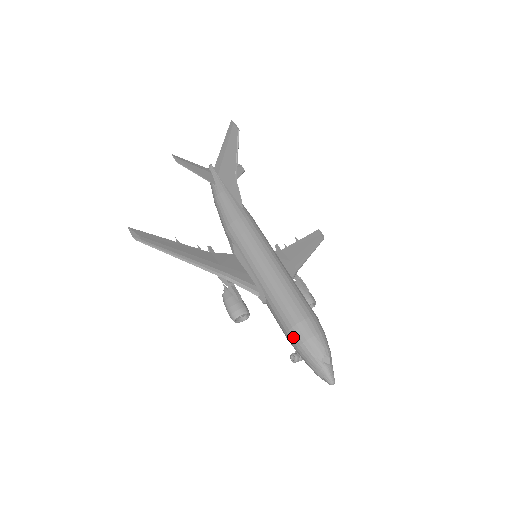
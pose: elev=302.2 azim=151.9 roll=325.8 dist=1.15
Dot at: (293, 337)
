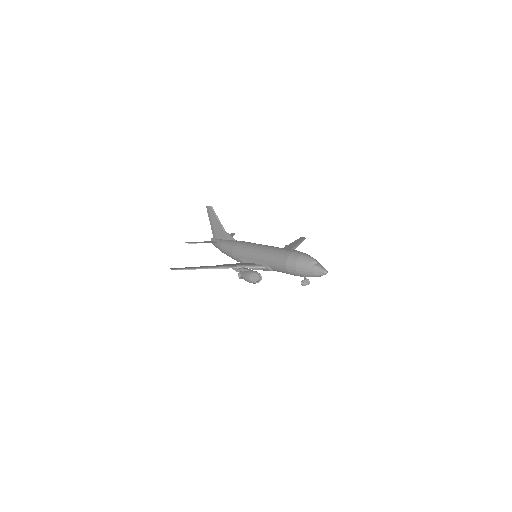
Dot at: (290, 267)
